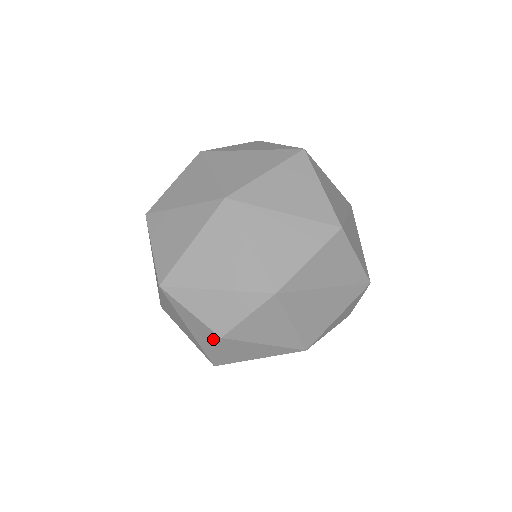
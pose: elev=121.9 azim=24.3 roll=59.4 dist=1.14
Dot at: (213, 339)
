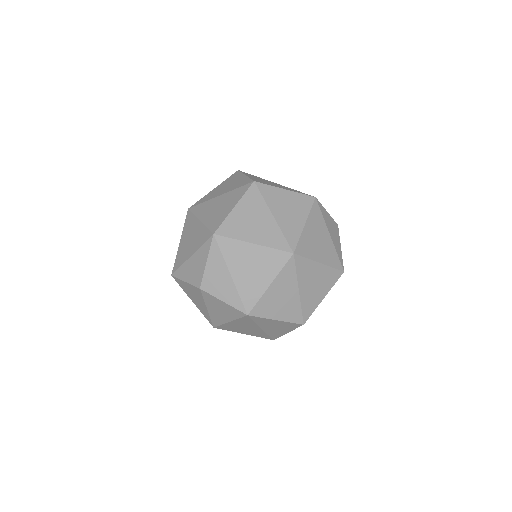
Dot at: (195, 280)
